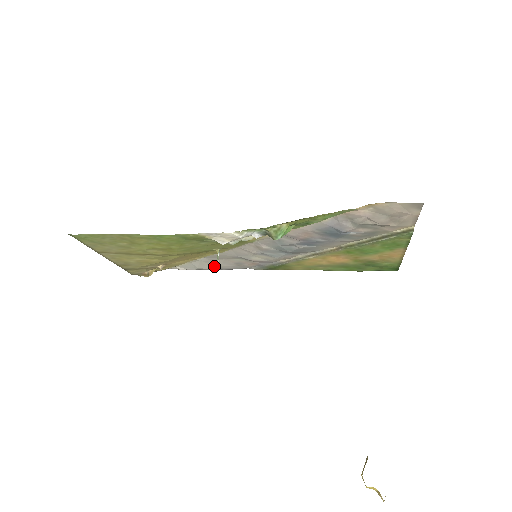
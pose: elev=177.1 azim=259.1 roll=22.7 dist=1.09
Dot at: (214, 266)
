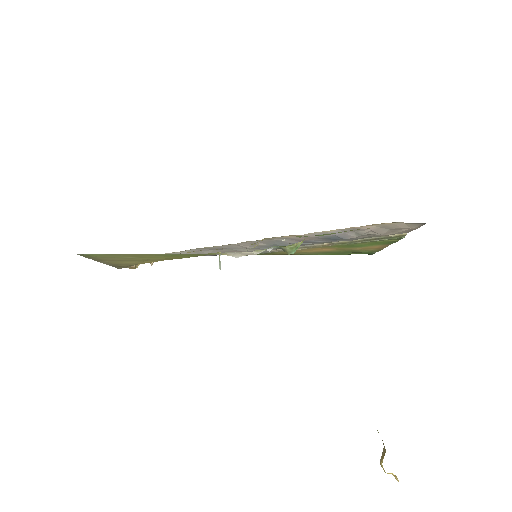
Dot at: occluded
